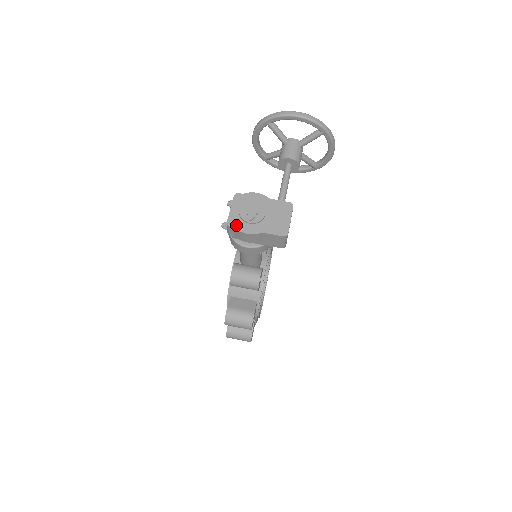
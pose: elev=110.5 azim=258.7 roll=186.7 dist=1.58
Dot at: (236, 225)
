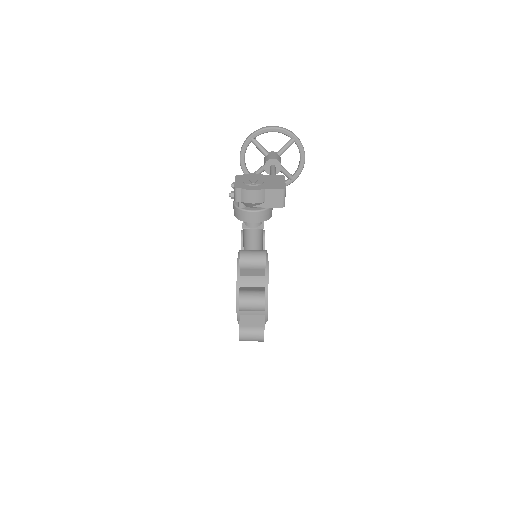
Dot at: (242, 187)
